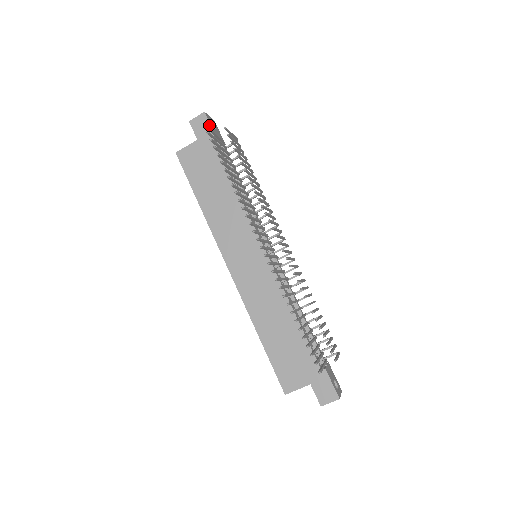
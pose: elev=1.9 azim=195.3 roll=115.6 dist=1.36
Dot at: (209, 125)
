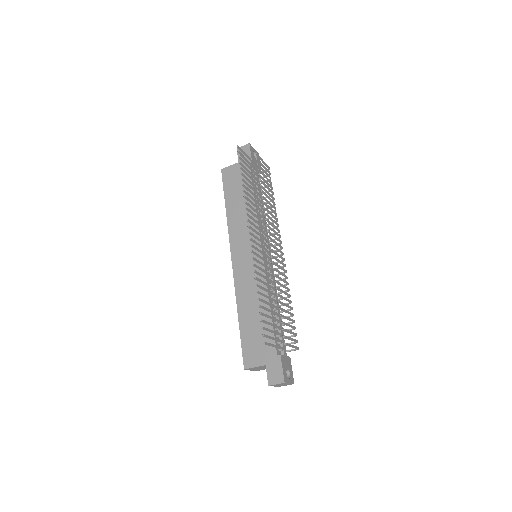
Dot at: (250, 153)
